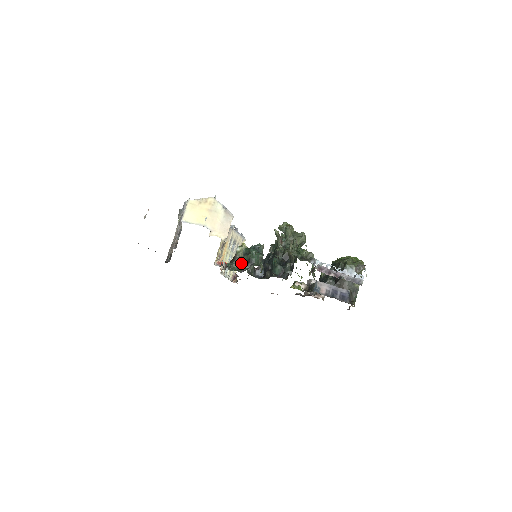
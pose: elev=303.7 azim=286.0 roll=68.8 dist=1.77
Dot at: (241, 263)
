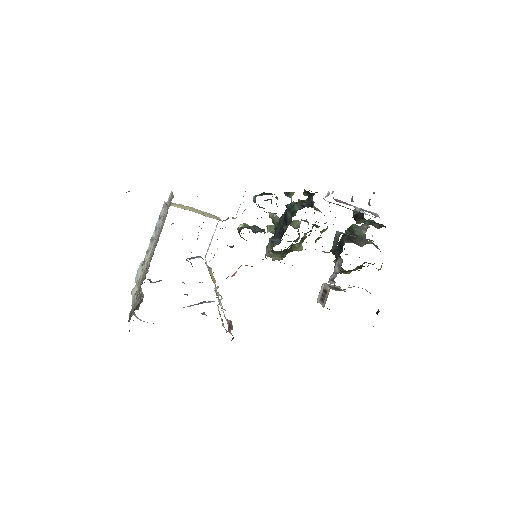
Dot at: (251, 229)
